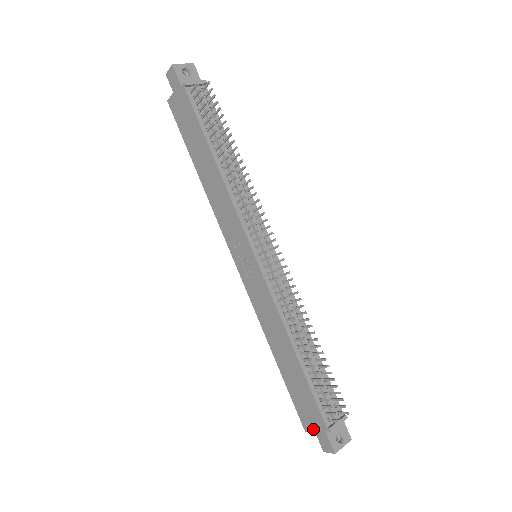
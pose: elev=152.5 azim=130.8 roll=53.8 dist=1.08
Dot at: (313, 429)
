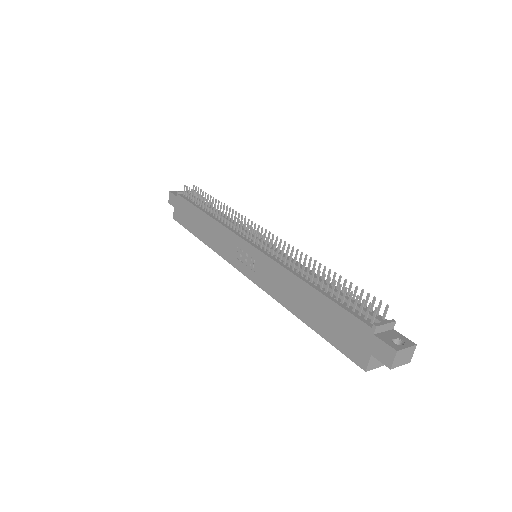
Dot at: (367, 353)
